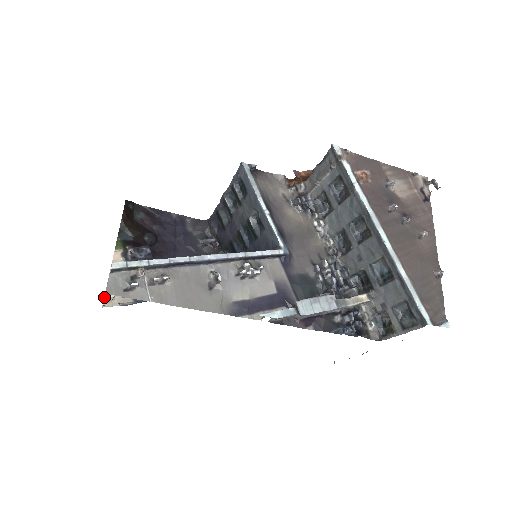
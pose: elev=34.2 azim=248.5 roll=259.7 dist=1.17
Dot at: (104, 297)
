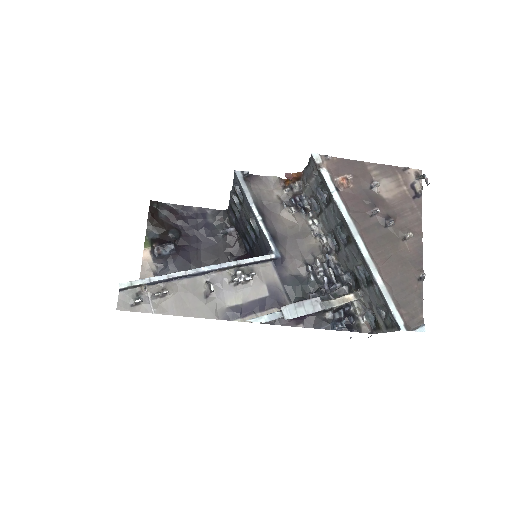
Dot at: occluded
